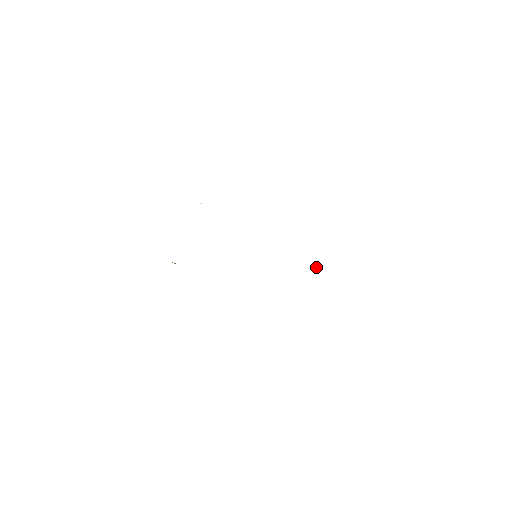
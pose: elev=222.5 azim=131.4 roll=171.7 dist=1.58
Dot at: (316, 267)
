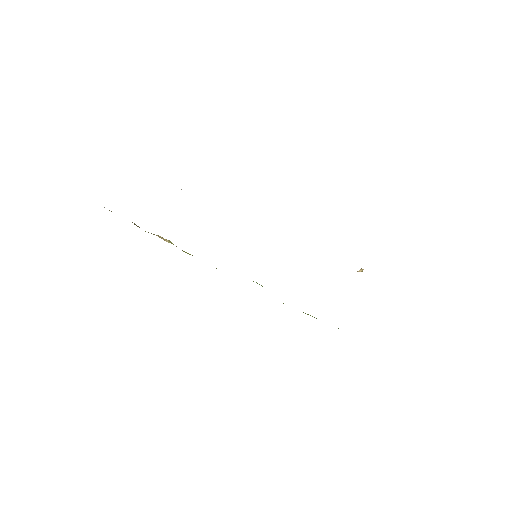
Dot at: (360, 270)
